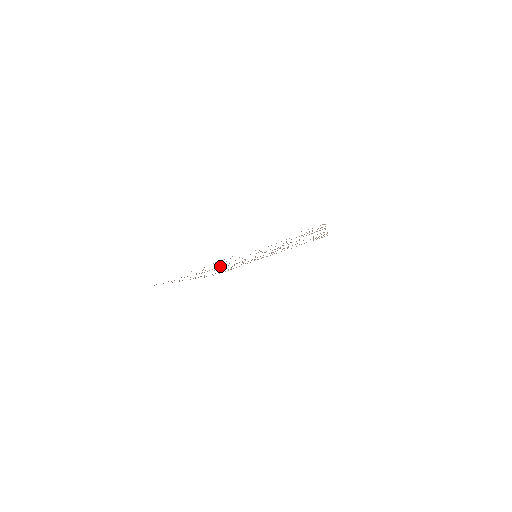
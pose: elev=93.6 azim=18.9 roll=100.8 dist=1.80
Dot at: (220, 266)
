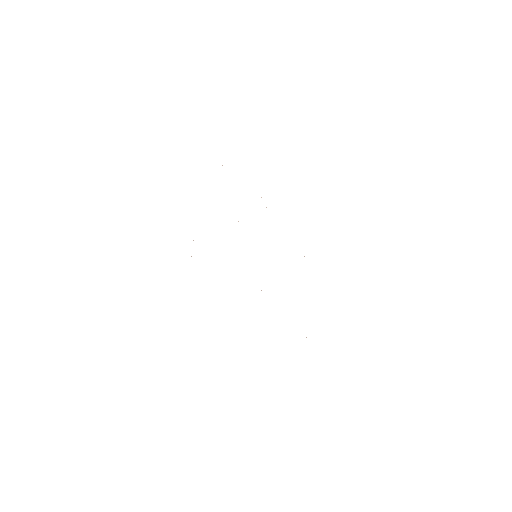
Dot at: occluded
